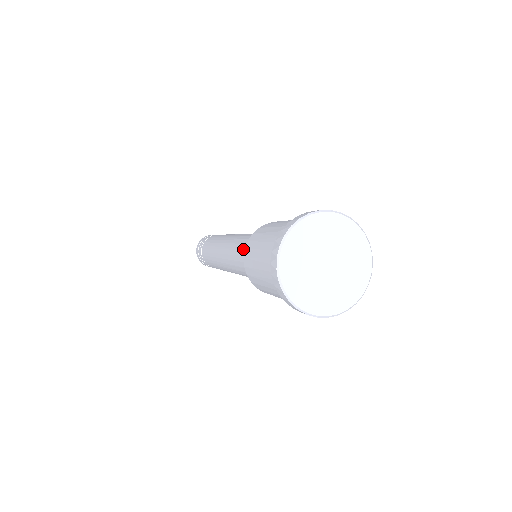
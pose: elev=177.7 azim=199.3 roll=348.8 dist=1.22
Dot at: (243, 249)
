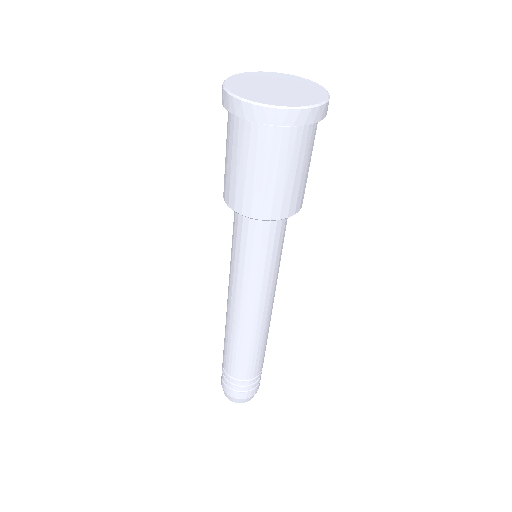
Dot at: occluded
